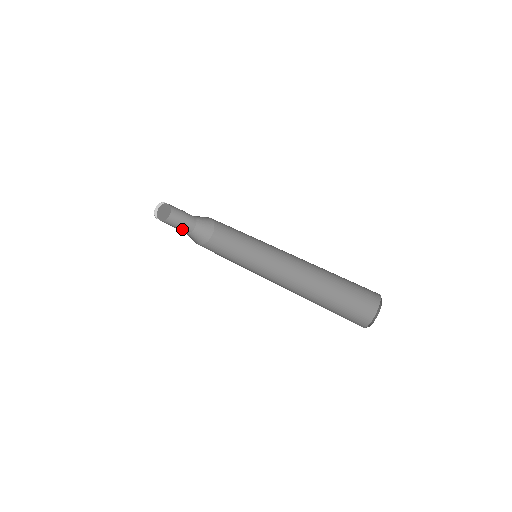
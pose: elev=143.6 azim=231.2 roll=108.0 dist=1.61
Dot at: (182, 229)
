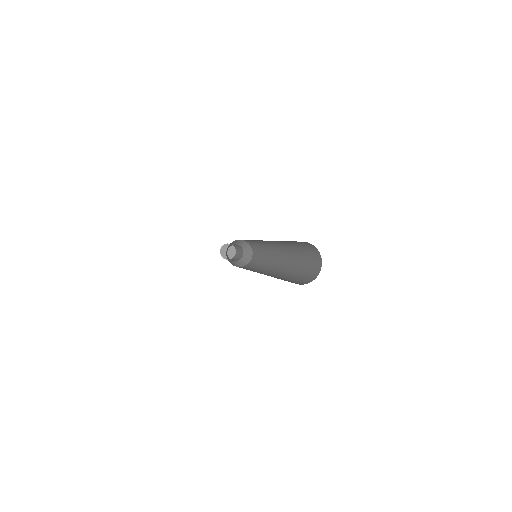
Dot at: (233, 260)
